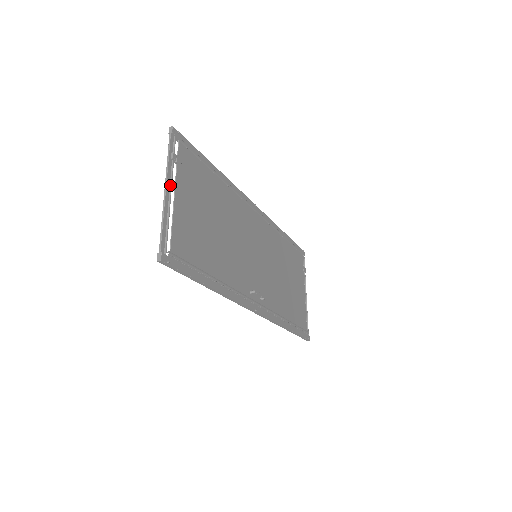
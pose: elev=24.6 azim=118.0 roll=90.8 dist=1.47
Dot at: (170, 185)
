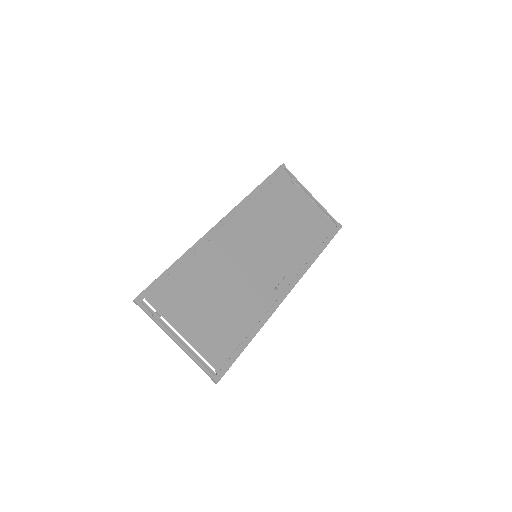
Dot at: (174, 335)
